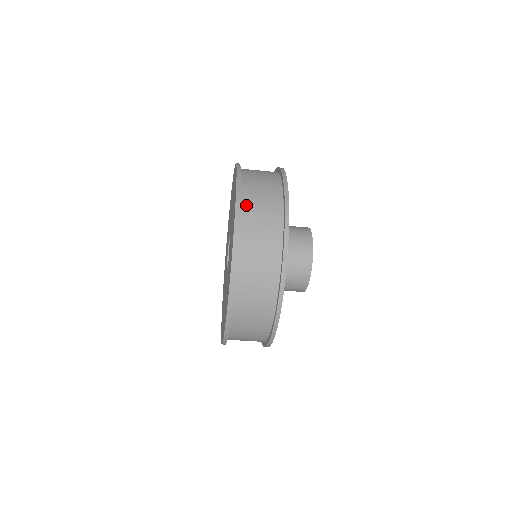
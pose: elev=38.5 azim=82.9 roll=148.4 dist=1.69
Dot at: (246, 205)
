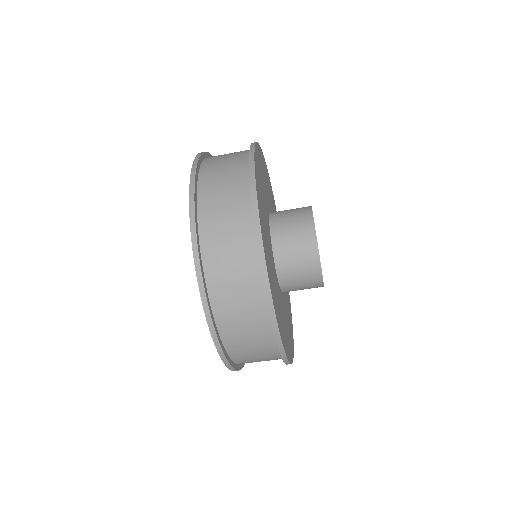
Dot at: (206, 224)
